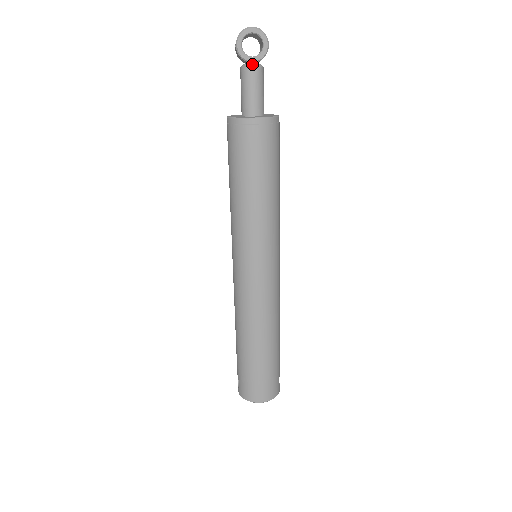
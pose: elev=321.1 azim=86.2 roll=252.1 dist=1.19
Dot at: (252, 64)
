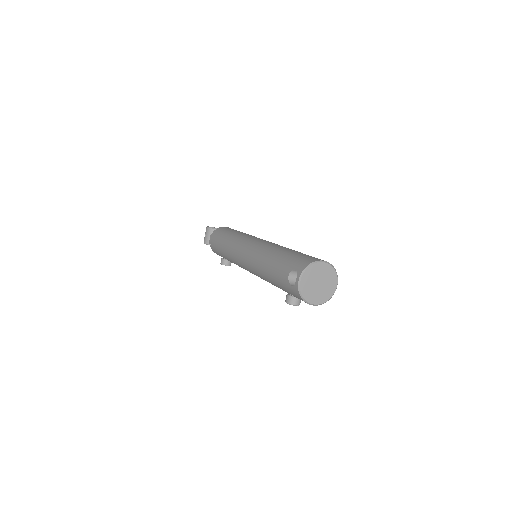
Dot at: occluded
